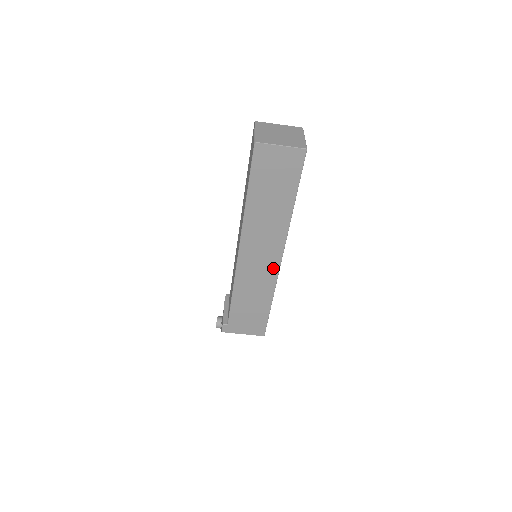
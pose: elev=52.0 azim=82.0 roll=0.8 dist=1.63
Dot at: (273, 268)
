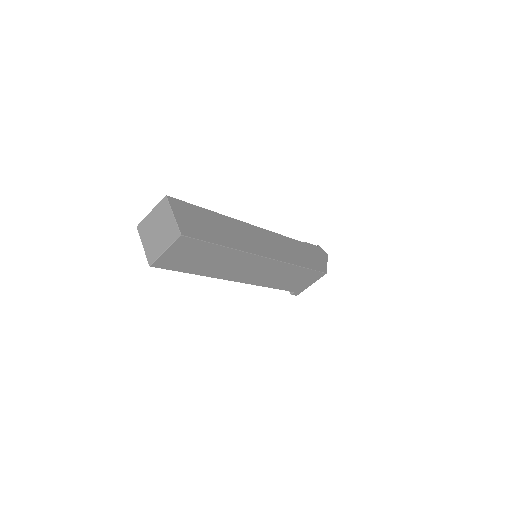
Dot at: (272, 264)
